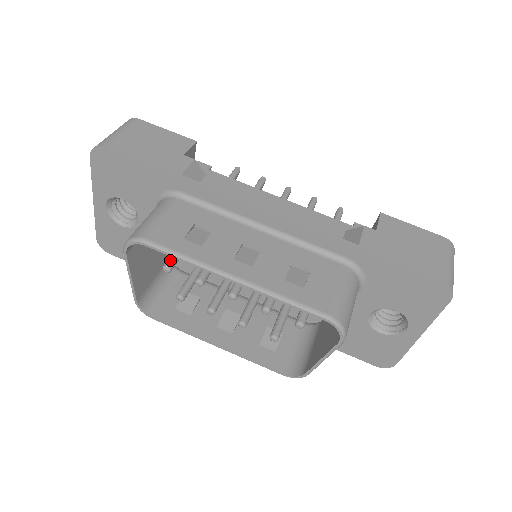
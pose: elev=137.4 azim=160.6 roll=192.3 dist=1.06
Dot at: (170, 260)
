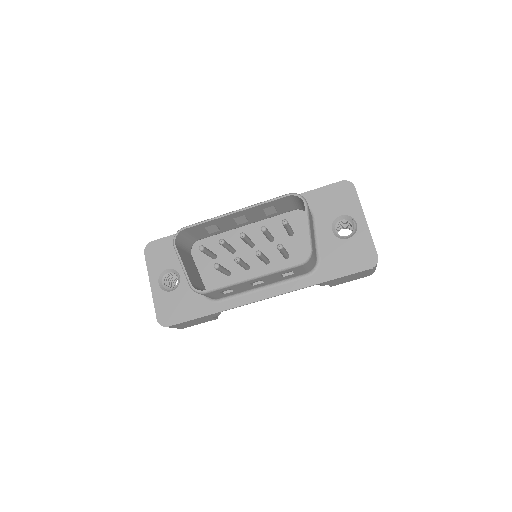
Dot at: occluded
